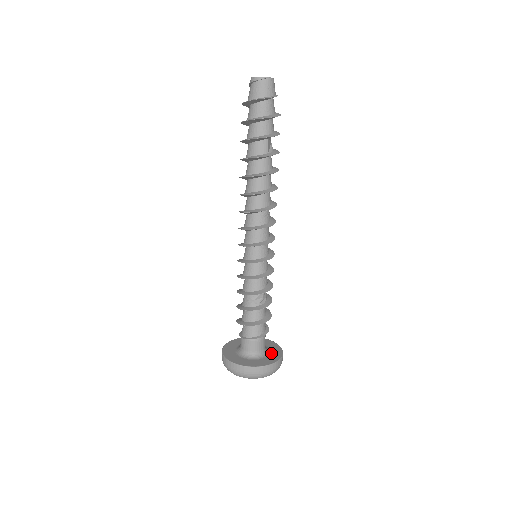
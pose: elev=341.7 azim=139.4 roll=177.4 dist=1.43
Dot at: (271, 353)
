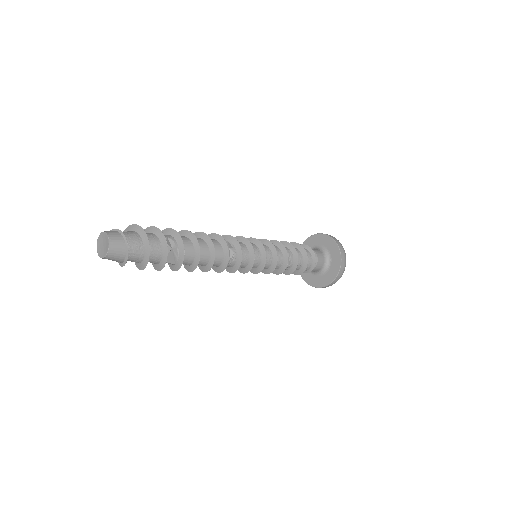
Dot at: (329, 271)
